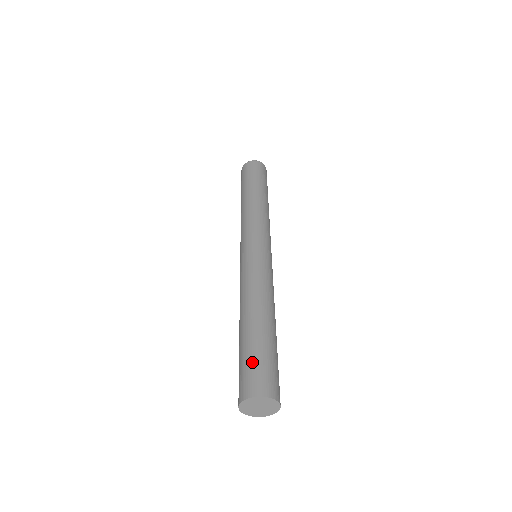
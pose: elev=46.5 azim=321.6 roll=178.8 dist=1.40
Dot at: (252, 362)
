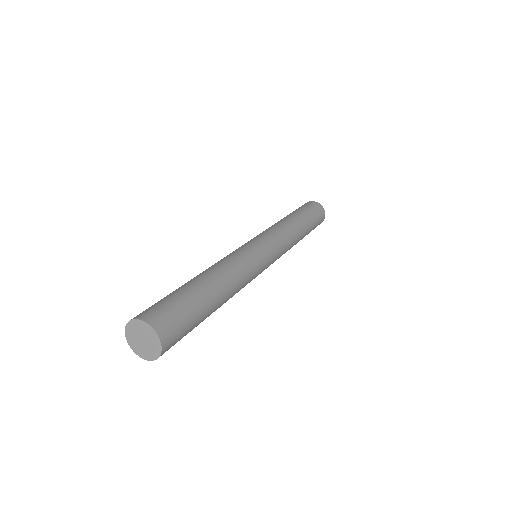
Dot at: (158, 301)
